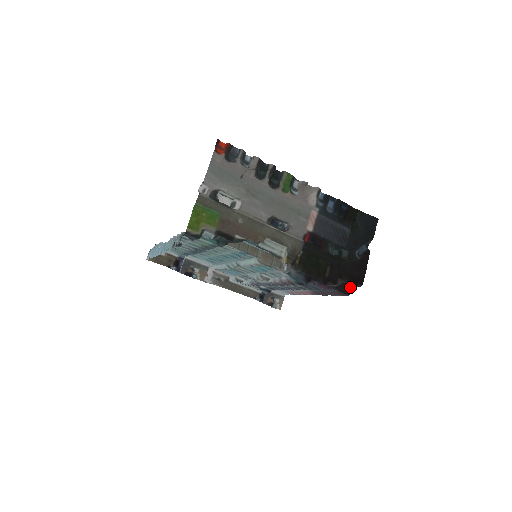
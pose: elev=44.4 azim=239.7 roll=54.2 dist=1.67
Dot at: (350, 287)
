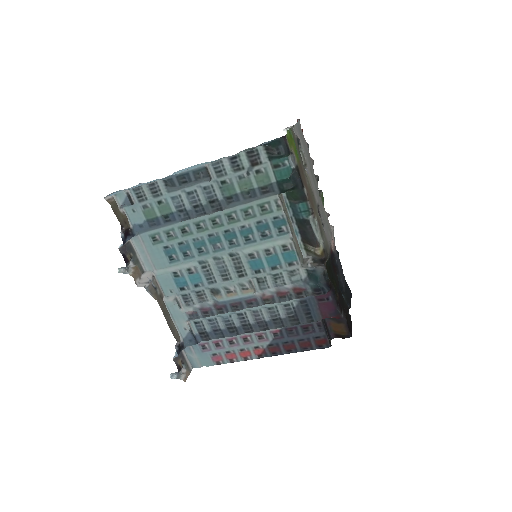
Dot at: (330, 340)
